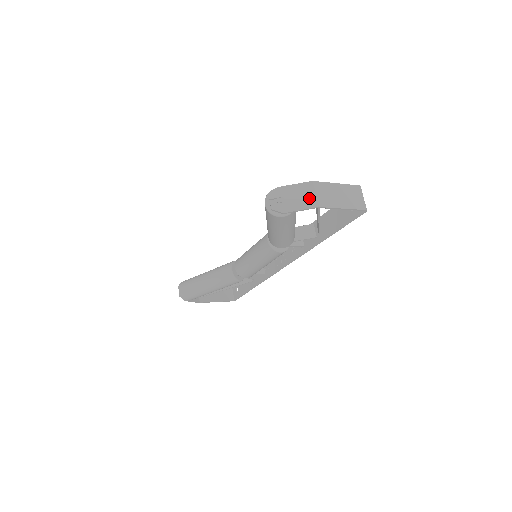
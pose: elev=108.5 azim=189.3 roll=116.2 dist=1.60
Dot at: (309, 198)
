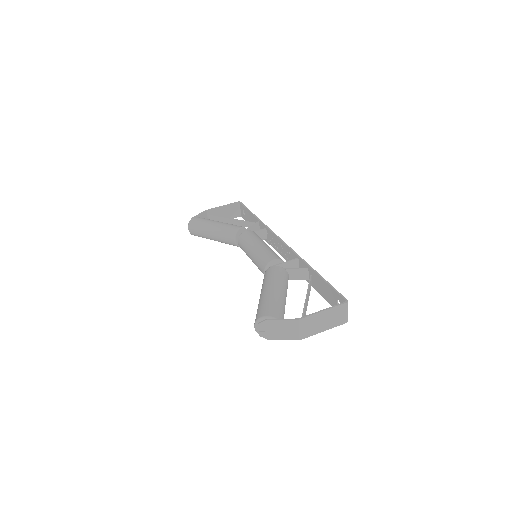
Dot at: (293, 333)
